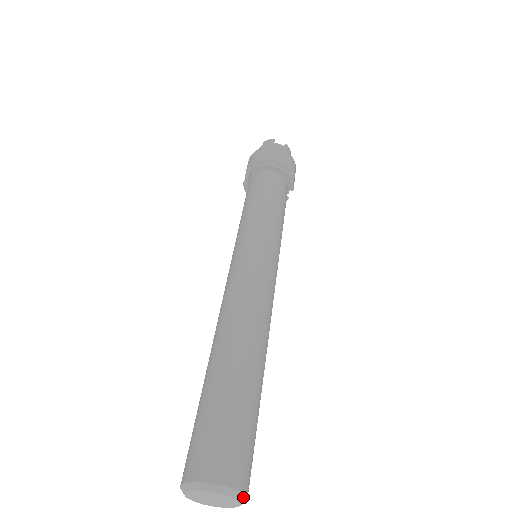
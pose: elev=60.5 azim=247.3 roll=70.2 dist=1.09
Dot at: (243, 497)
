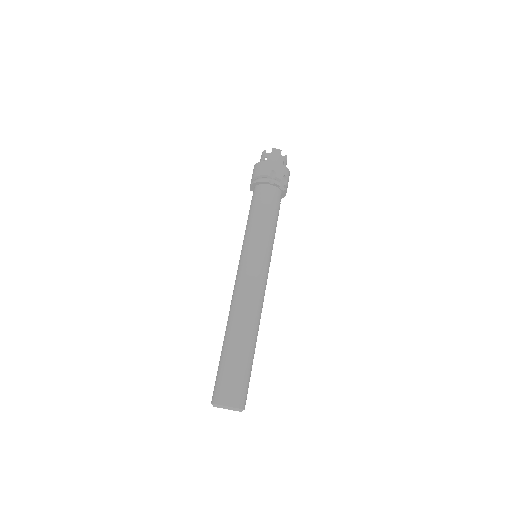
Dot at: (231, 408)
